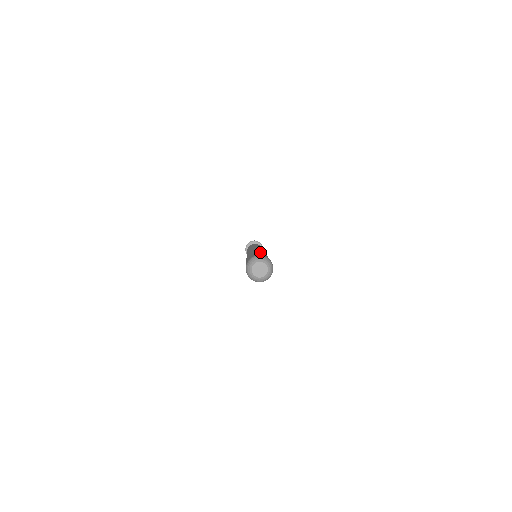
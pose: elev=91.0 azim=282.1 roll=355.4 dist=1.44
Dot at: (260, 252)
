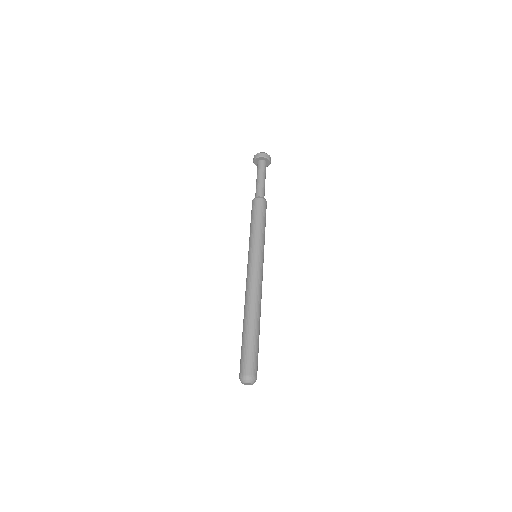
Dot at: (254, 343)
